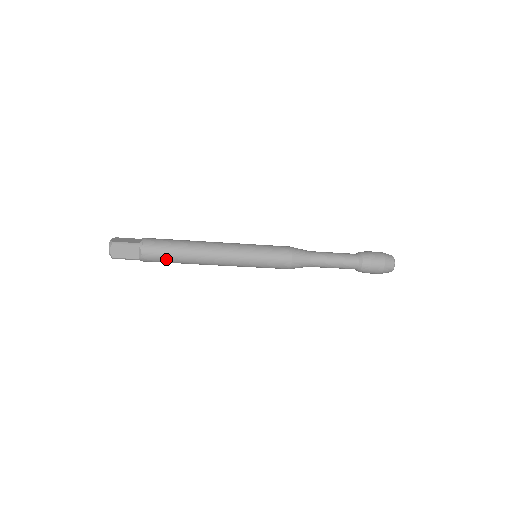
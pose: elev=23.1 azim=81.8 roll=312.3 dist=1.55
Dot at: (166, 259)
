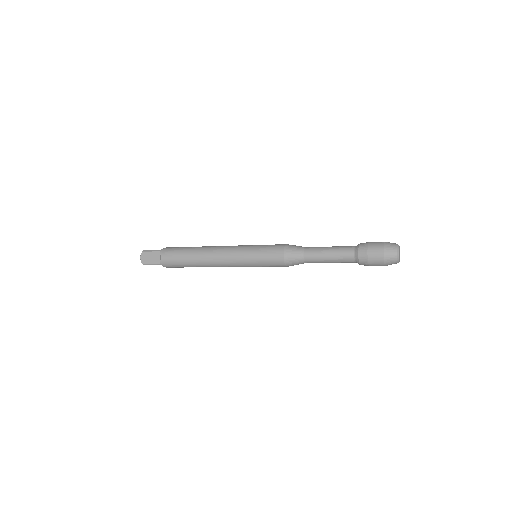
Dot at: (179, 261)
